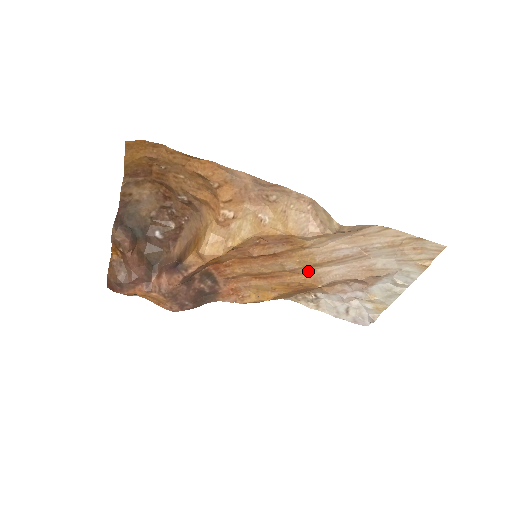
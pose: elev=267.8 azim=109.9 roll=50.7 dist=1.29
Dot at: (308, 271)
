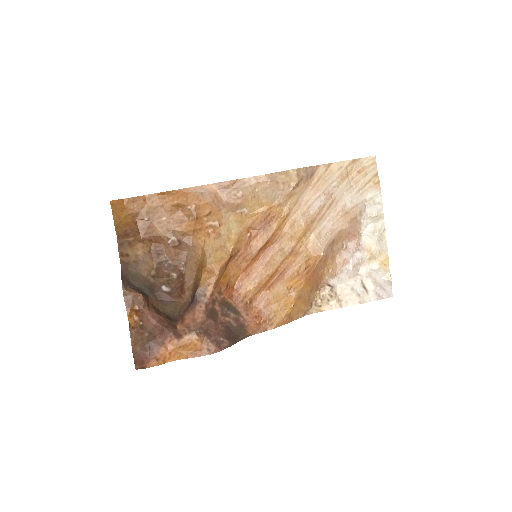
Dot at: (304, 245)
